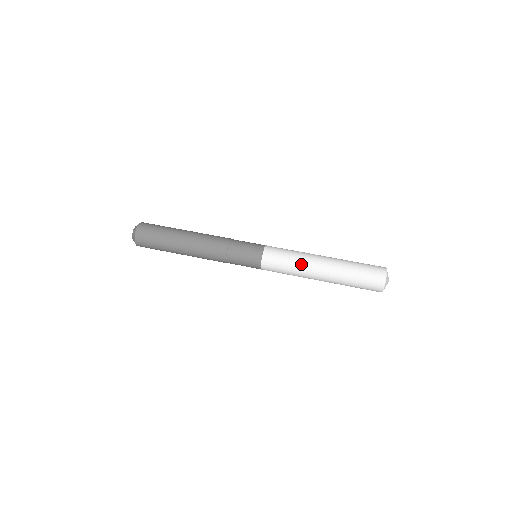
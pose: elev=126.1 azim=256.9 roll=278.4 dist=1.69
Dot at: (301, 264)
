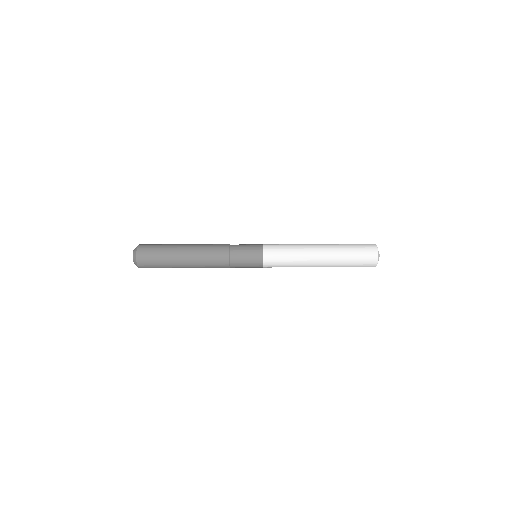
Dot at: (300, 254)
